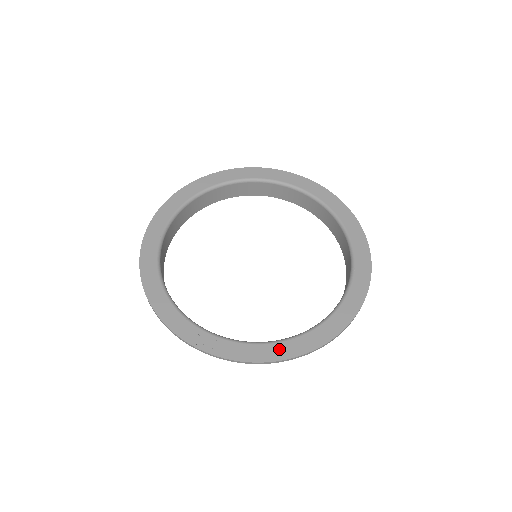
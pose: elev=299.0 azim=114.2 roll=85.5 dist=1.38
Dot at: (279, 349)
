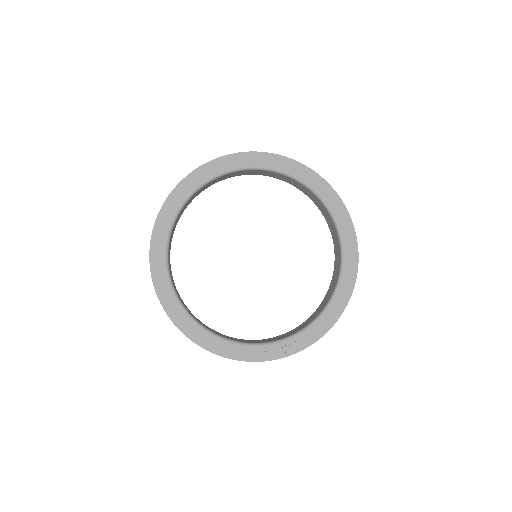
Dot at: (328, 318)
